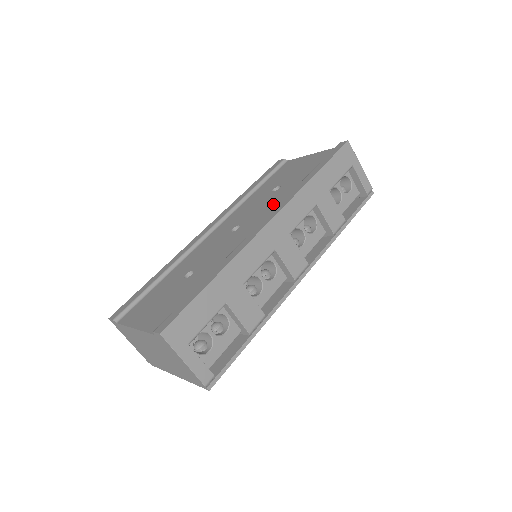
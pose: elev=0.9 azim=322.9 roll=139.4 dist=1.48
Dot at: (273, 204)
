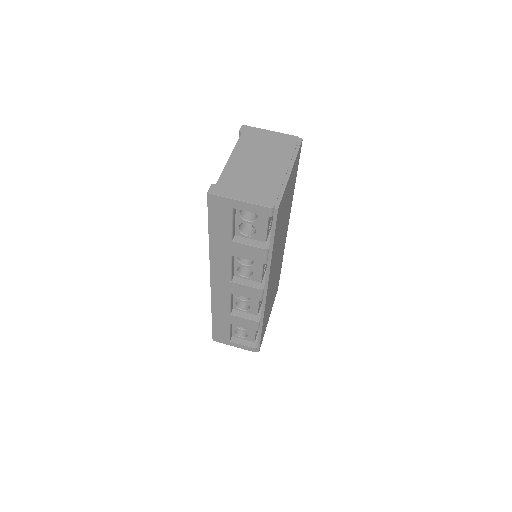
Dot at: occluded
